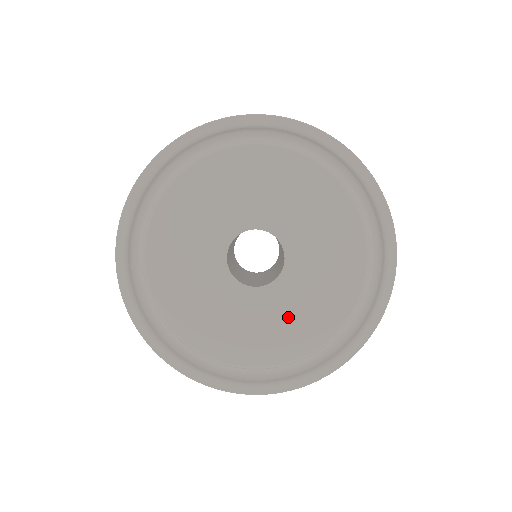
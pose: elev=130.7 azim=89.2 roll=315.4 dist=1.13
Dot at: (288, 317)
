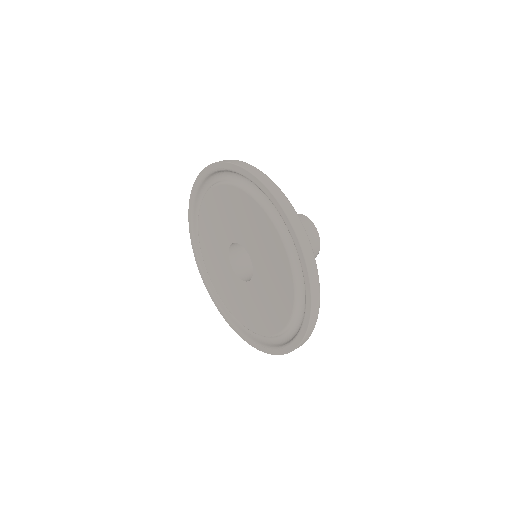
Dot at: (240, 300)
